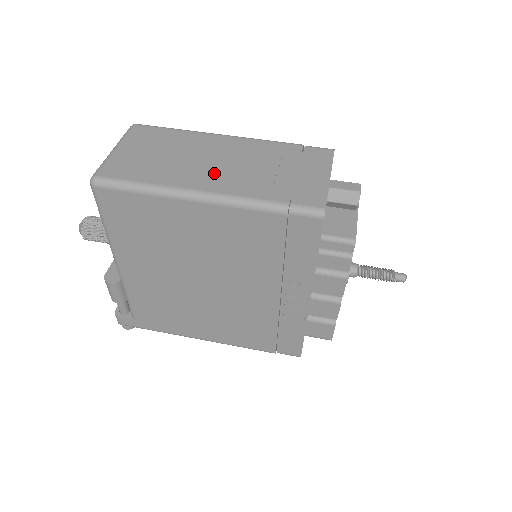
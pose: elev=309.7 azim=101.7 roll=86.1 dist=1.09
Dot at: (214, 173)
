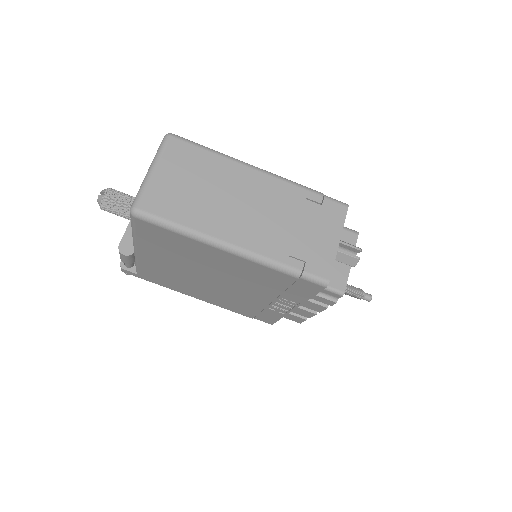
Dot at: (243, 222)
